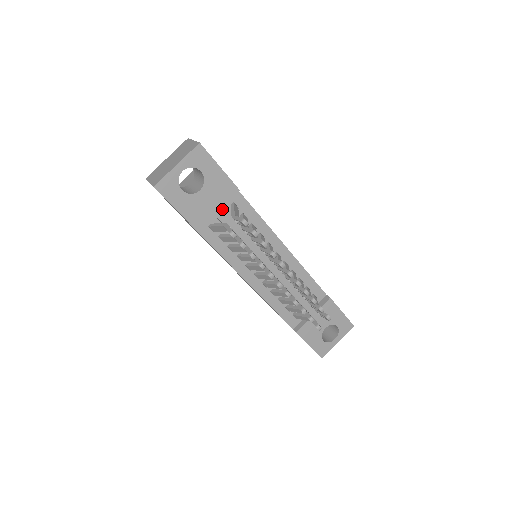
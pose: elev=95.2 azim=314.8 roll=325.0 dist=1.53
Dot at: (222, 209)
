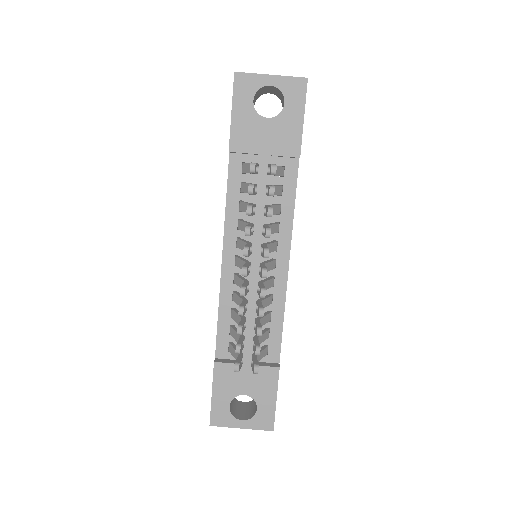
Dot at: (269, 156)
